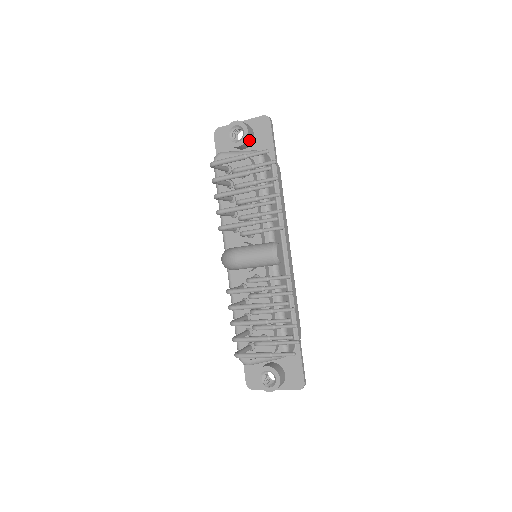
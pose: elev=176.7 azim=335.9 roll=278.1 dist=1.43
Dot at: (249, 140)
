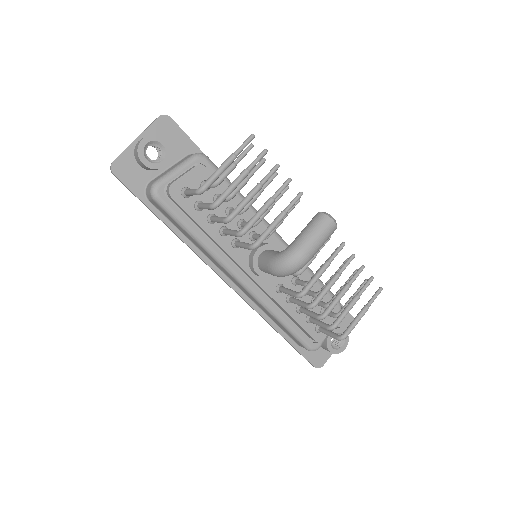
Dot at: occluded
